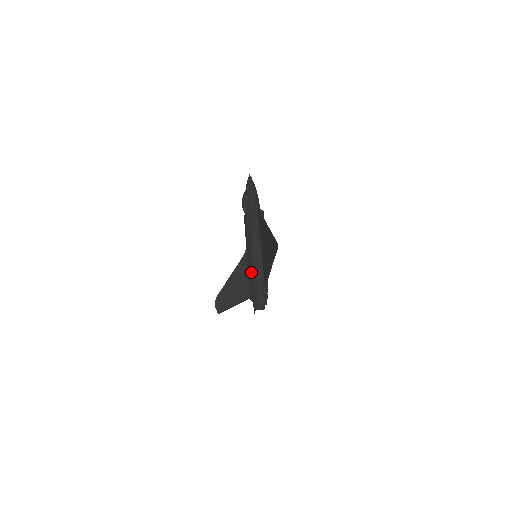
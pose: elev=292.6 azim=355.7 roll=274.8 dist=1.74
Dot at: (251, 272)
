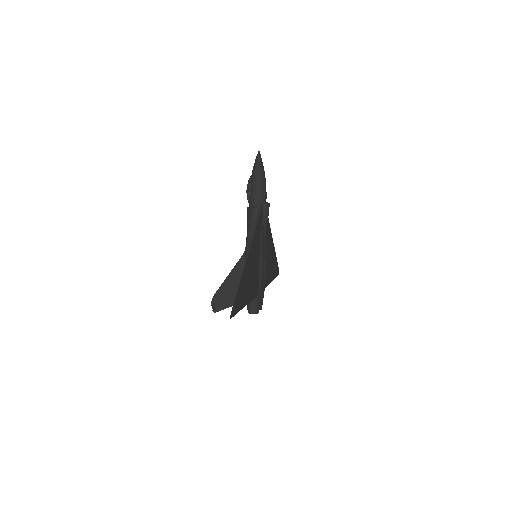
Dot at: occluded
